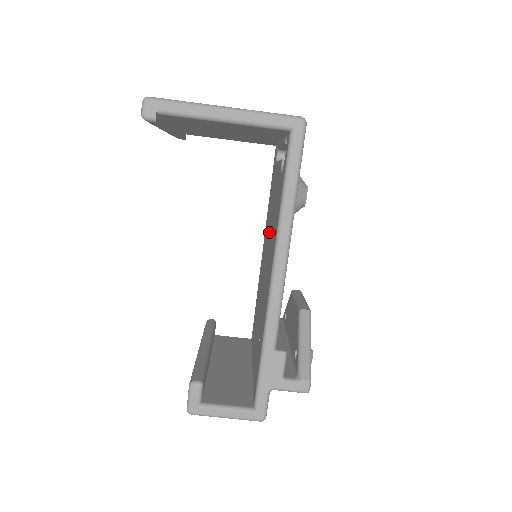
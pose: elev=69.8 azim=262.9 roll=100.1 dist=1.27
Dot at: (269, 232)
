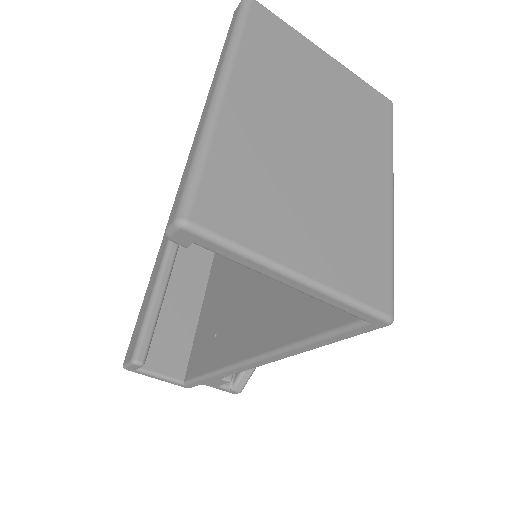
Dot at: occluded
